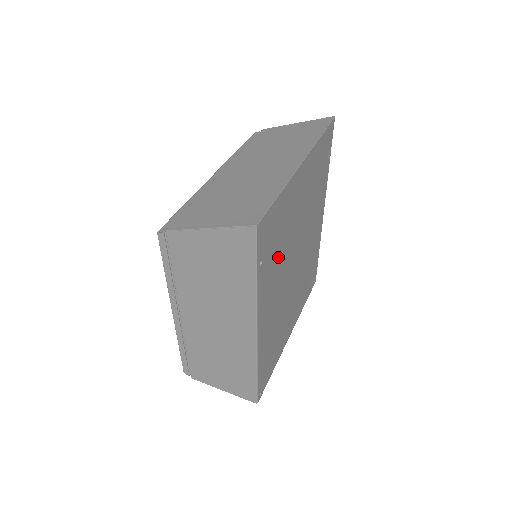
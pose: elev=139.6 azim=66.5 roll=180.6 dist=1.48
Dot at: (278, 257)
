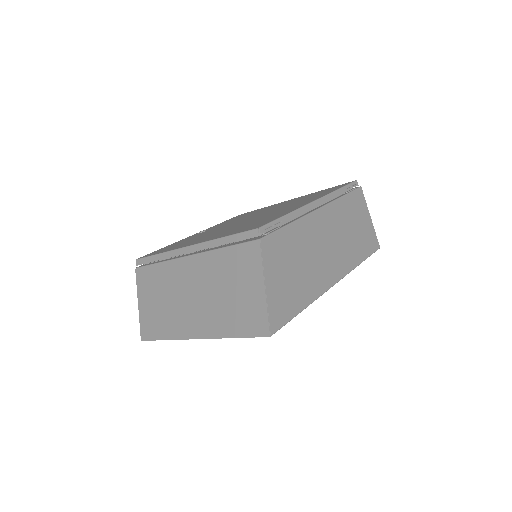
Dot at: occluded
